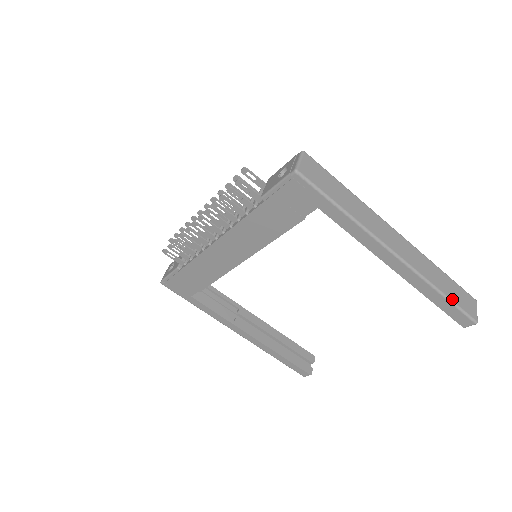
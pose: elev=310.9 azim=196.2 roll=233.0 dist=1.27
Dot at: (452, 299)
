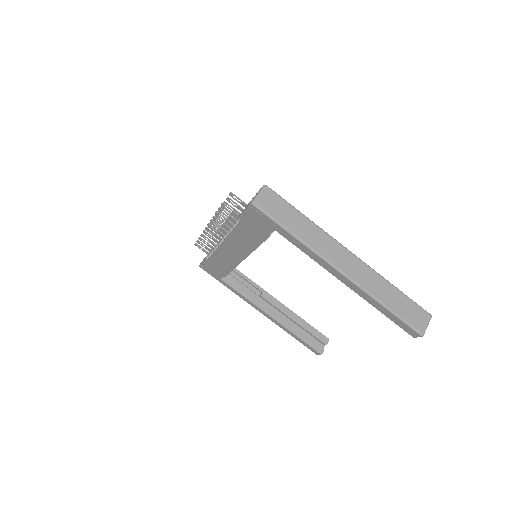
Dot at: (397, 312)
